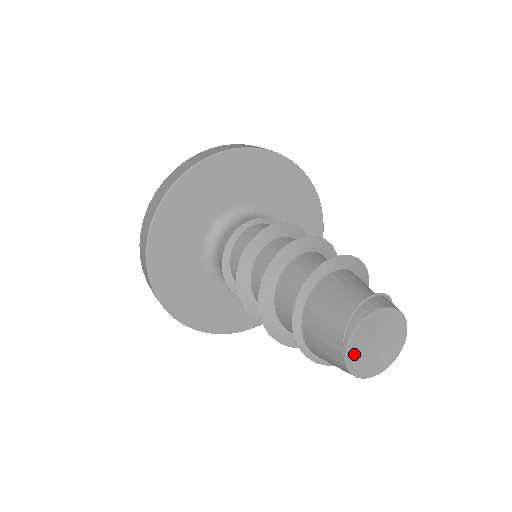
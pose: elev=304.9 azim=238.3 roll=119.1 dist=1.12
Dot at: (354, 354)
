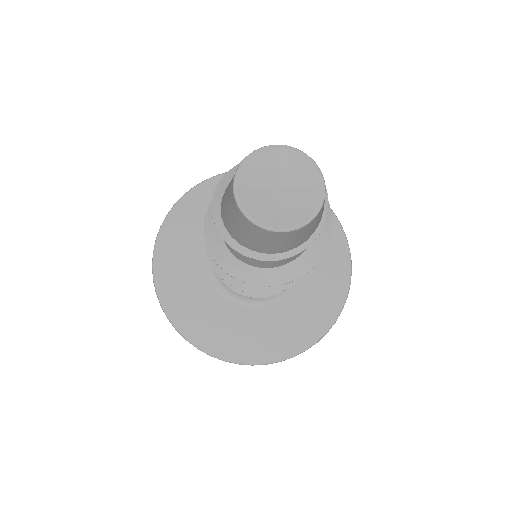
Dot at: (247, 184)
